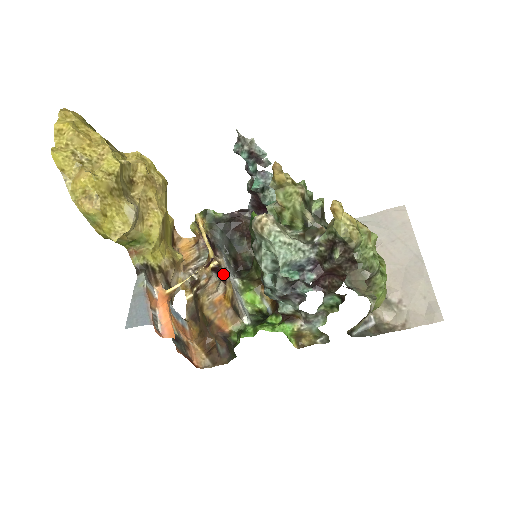
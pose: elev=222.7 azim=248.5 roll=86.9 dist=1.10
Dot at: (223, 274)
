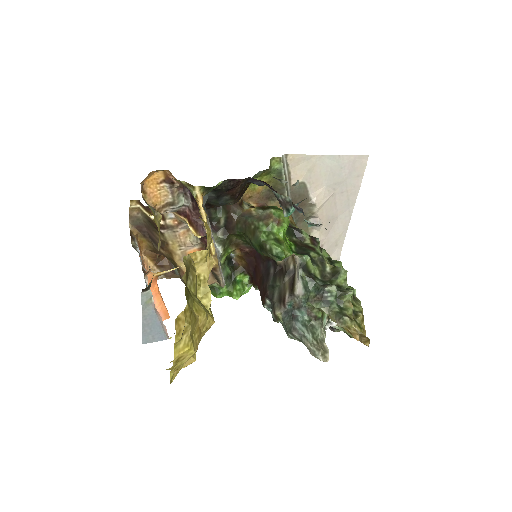
Dot at: occluded
